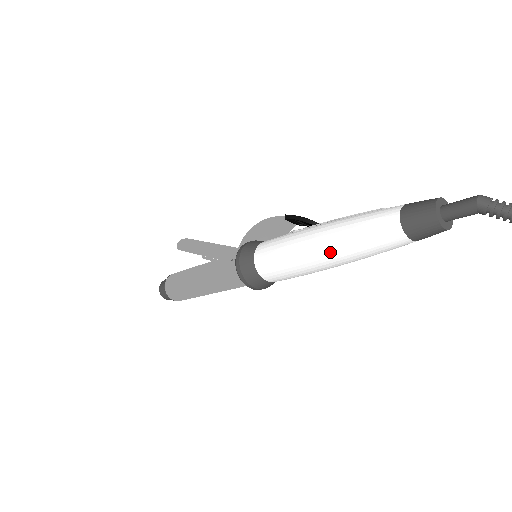
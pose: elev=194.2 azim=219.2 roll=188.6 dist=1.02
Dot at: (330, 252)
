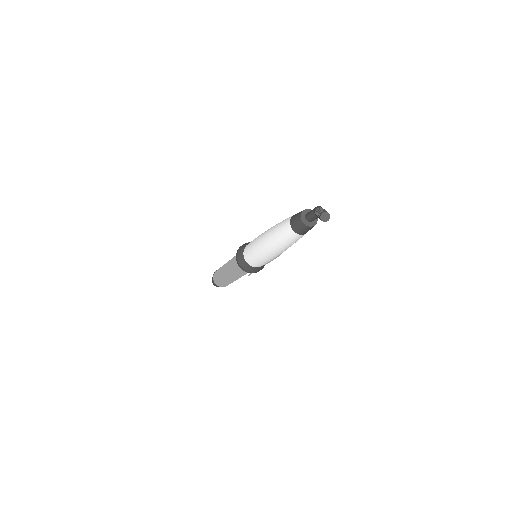
Dot at: (267, 233)
